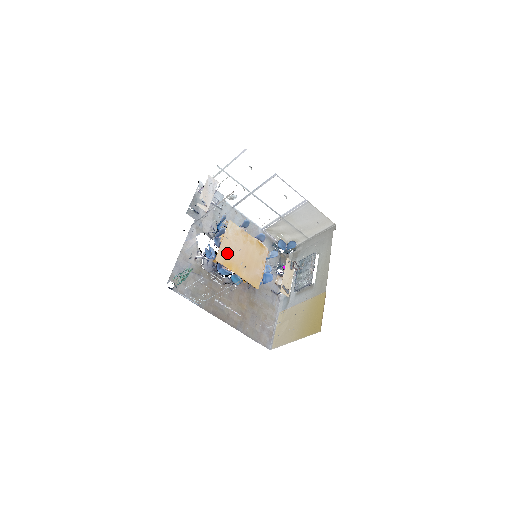
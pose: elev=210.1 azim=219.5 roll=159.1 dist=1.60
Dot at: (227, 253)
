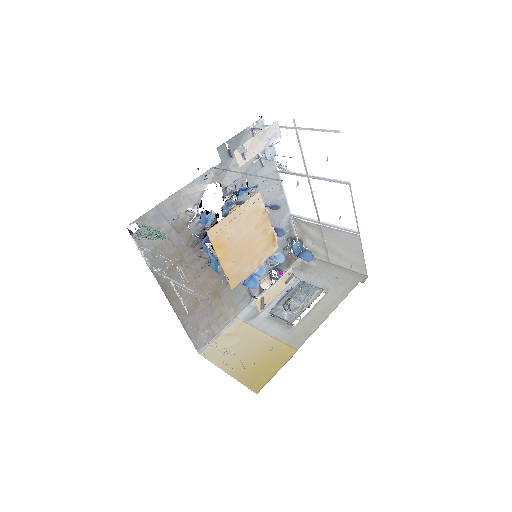
Dot at: (227, 230)
